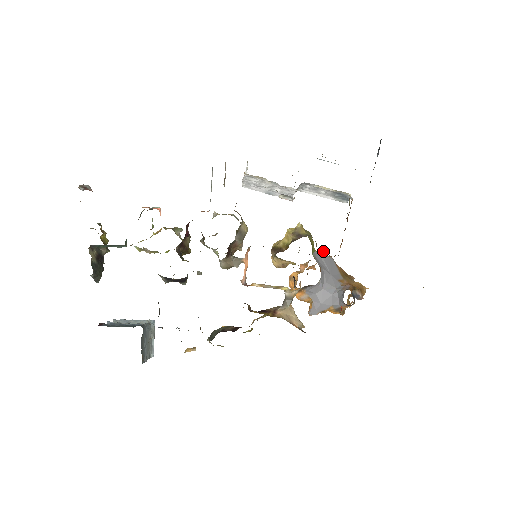
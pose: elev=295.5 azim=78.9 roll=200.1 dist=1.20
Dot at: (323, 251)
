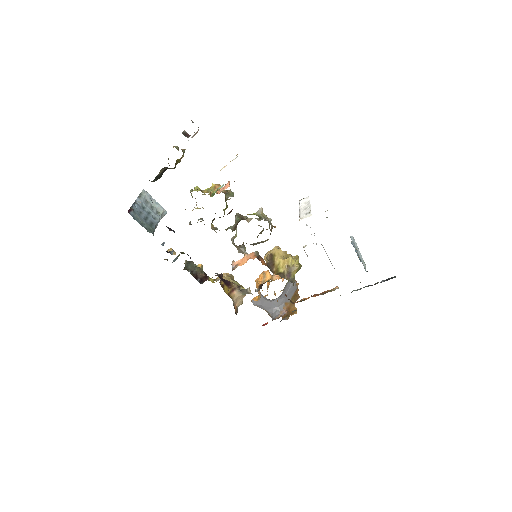
Dot at: (296, 282)
